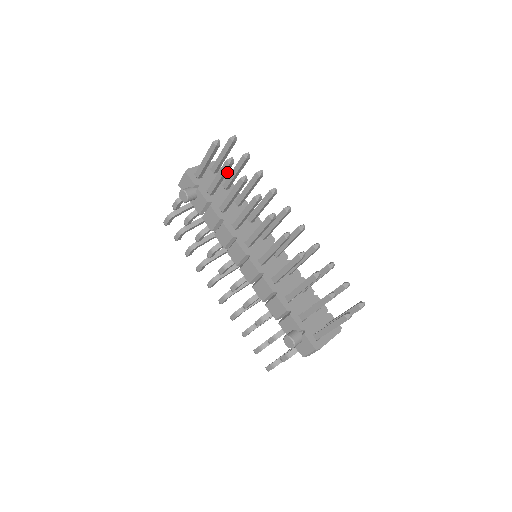
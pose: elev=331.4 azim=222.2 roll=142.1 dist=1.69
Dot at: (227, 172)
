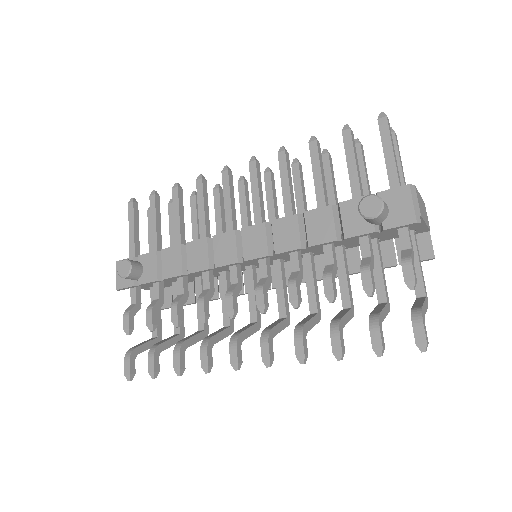
Dot at: (159, 213)
